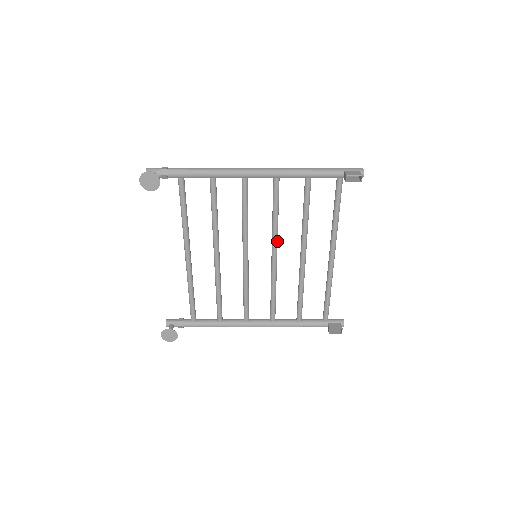
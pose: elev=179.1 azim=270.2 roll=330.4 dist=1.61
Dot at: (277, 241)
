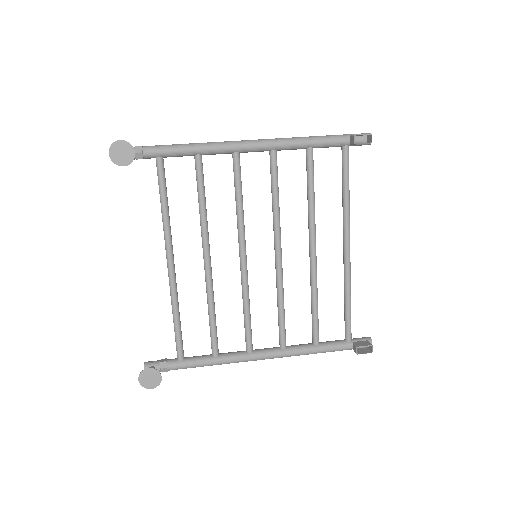
Dot at: (280, 233)
